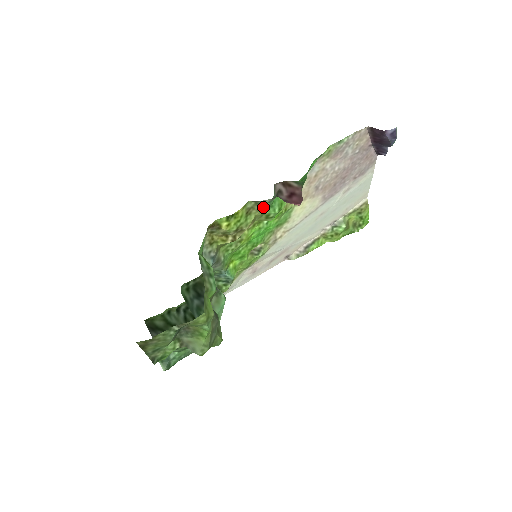
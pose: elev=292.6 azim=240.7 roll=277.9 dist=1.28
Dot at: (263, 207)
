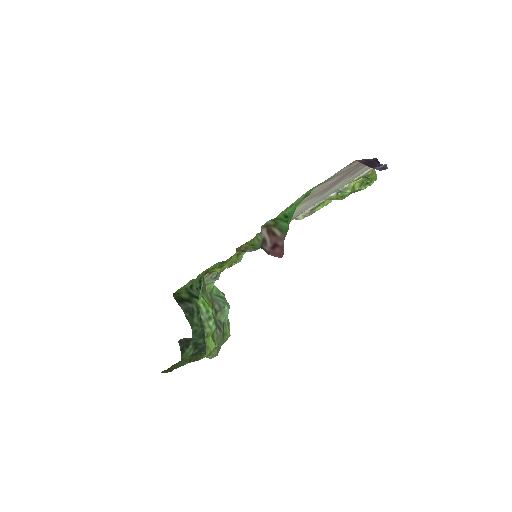
Dot at: occluded
